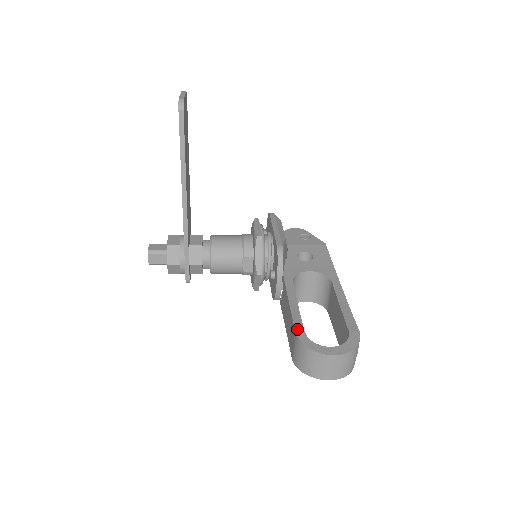
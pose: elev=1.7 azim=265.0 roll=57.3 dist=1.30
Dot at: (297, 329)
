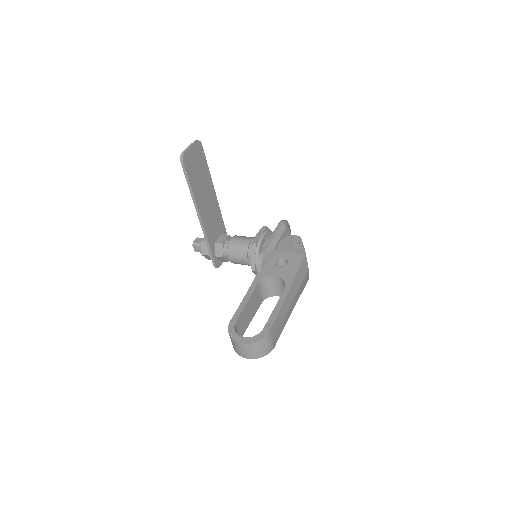
Dot at: (232, 320)
